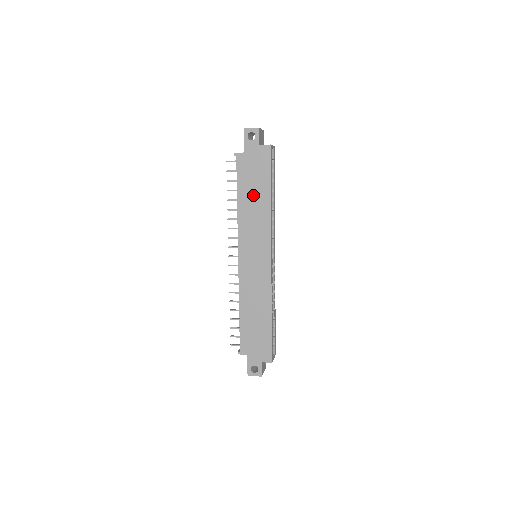
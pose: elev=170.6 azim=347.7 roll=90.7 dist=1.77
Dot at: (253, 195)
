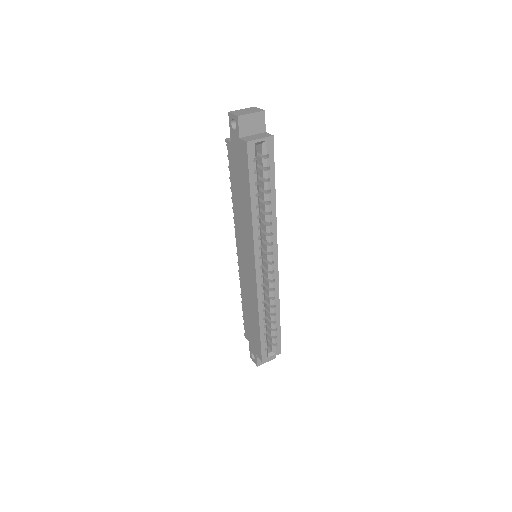
Dot at: (240, 195)
